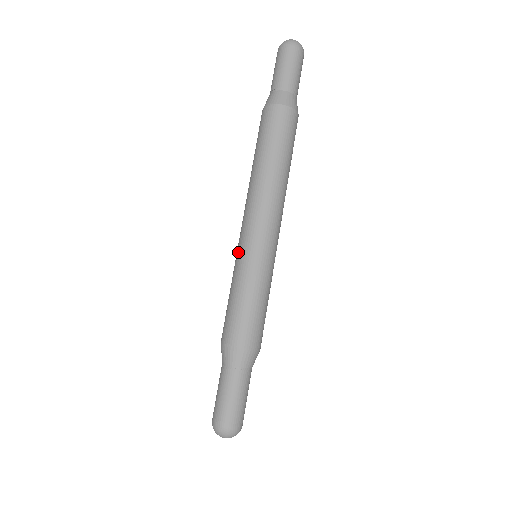
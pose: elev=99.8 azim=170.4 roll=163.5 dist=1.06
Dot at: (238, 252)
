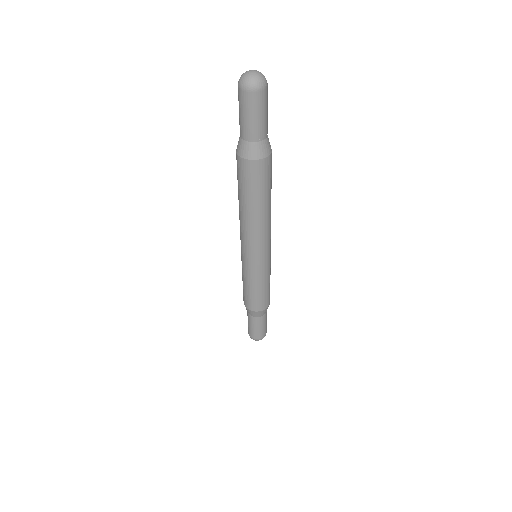
Dot at: (242, 261)
